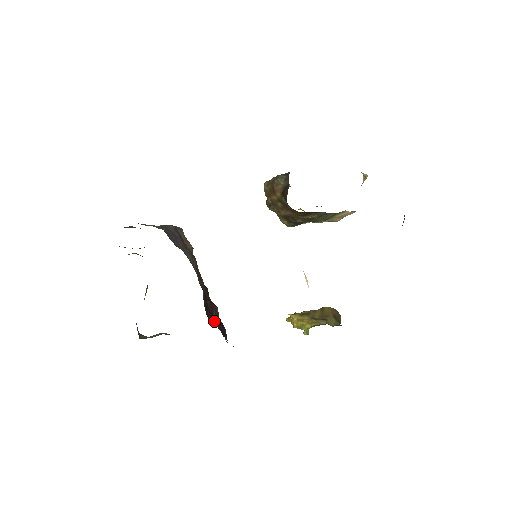
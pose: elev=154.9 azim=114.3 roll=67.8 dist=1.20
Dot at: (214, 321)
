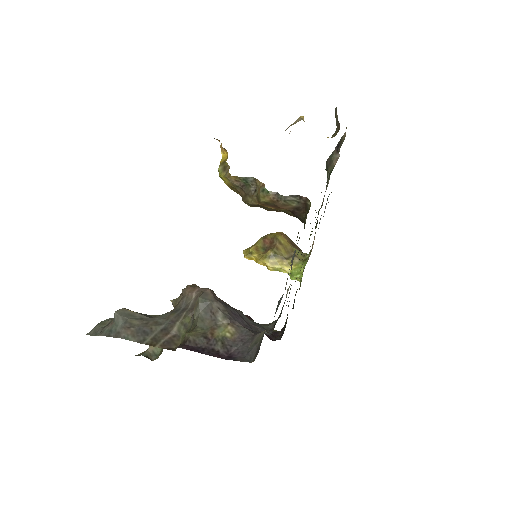
Dot at: occluded
